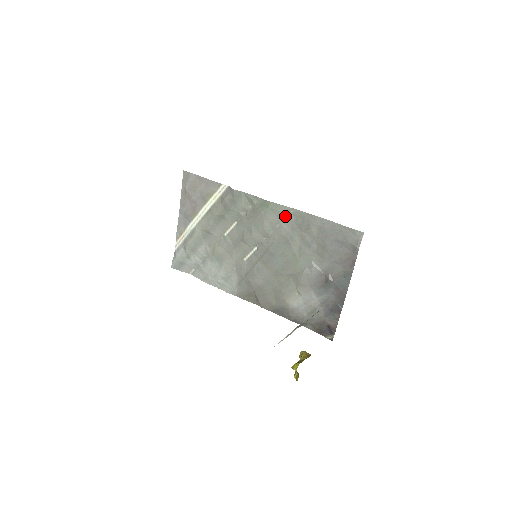
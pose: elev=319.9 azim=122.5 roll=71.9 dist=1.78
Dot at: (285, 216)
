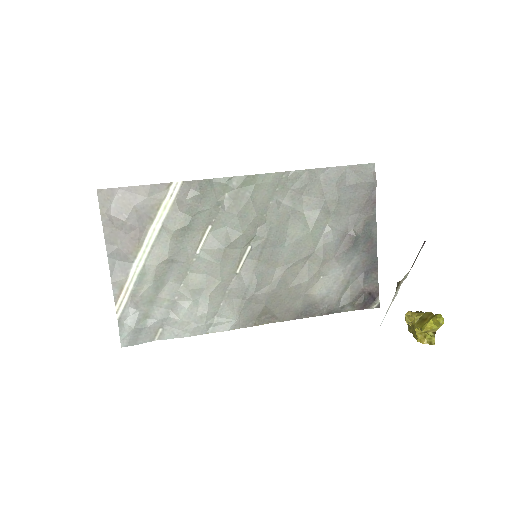
Dot at: (277, 186)
